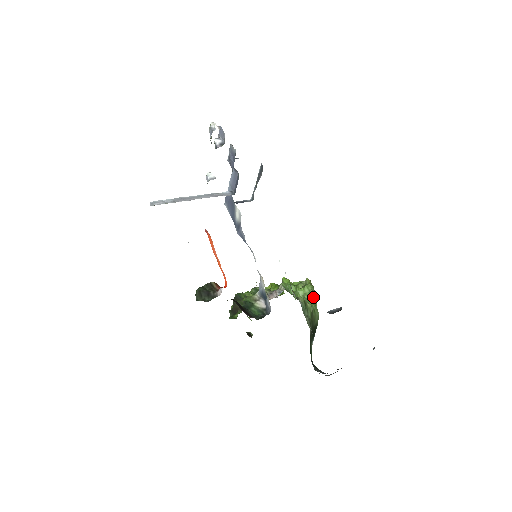
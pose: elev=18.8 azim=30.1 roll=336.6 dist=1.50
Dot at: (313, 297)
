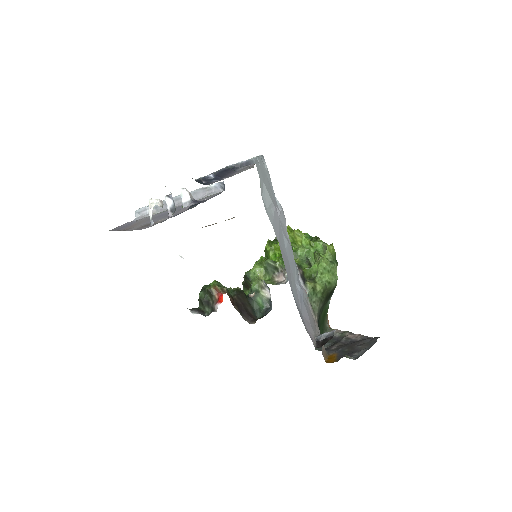
Dot at: (330, 269)
